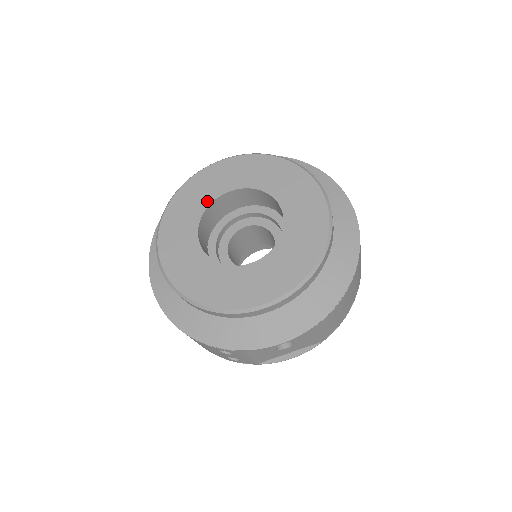
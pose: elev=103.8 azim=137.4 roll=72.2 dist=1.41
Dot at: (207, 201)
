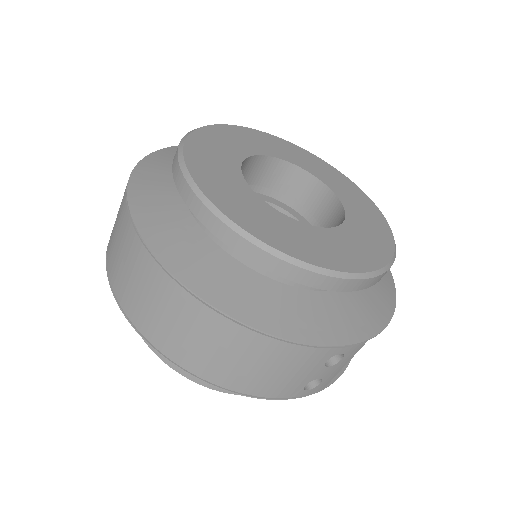
Dot at: (235, 162)
